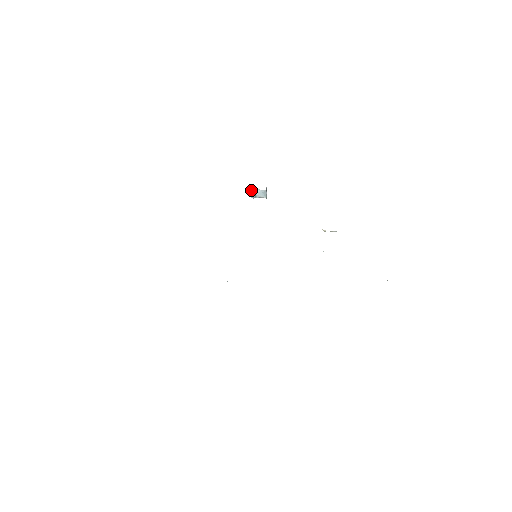
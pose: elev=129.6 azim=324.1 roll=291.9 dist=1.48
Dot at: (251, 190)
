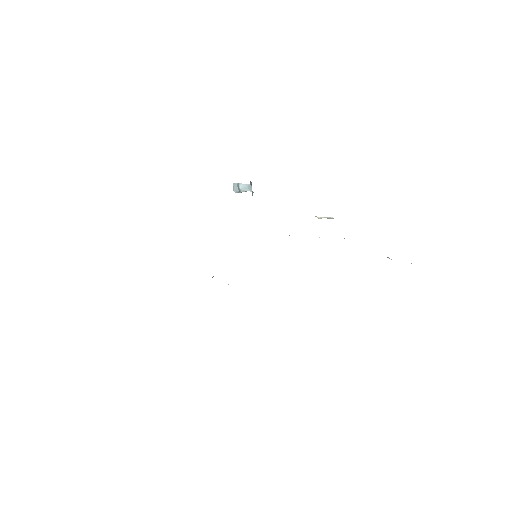
Dot at: (234, 185)
